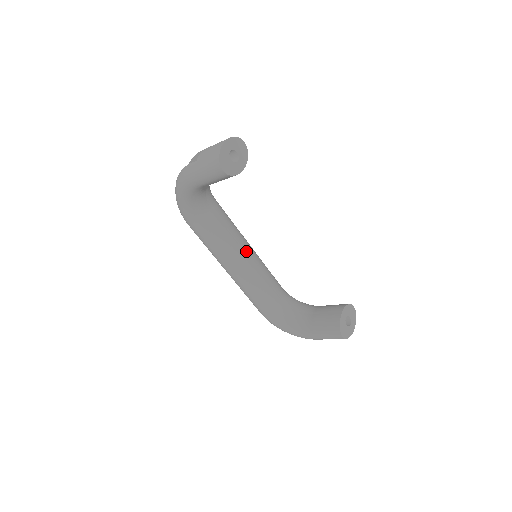
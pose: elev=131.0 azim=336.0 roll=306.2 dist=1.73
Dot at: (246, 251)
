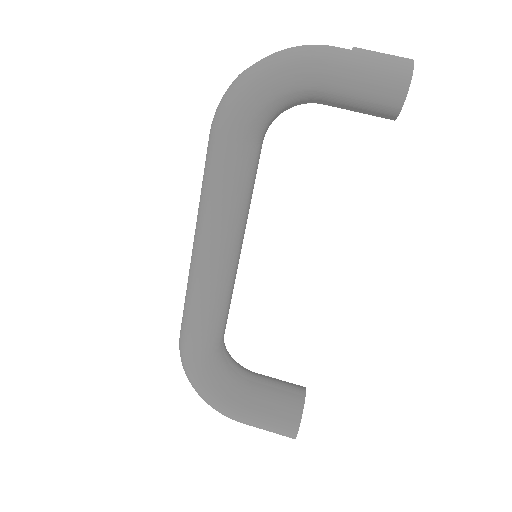
Dot at: occluded
